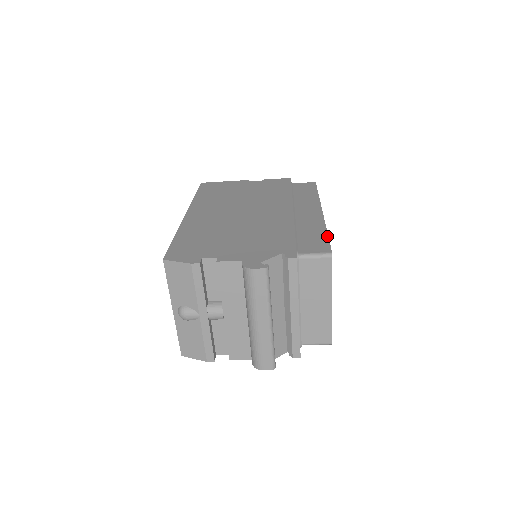
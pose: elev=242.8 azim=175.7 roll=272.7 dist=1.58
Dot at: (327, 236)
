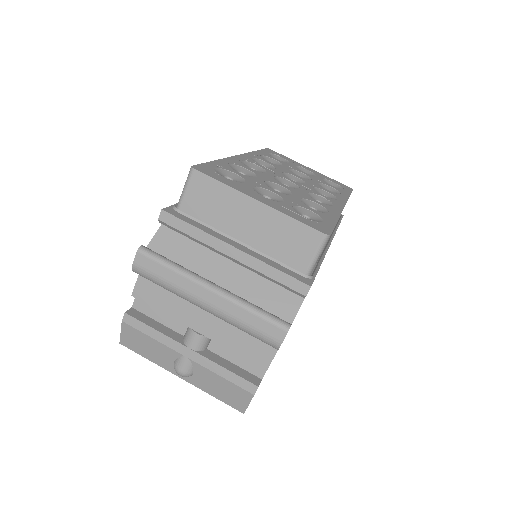
Dot at: occluded
